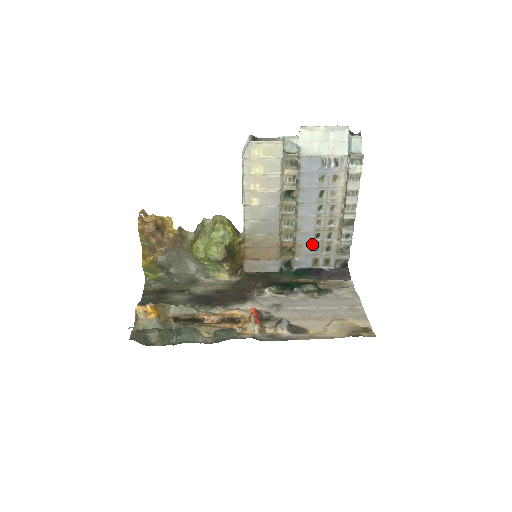
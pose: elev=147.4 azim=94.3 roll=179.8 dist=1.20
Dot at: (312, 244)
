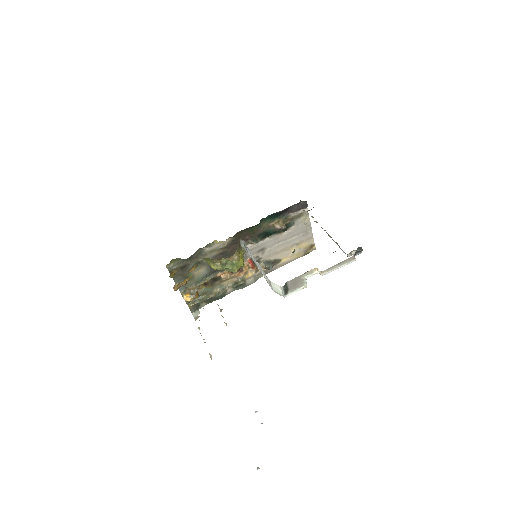
Dot at: occluded
